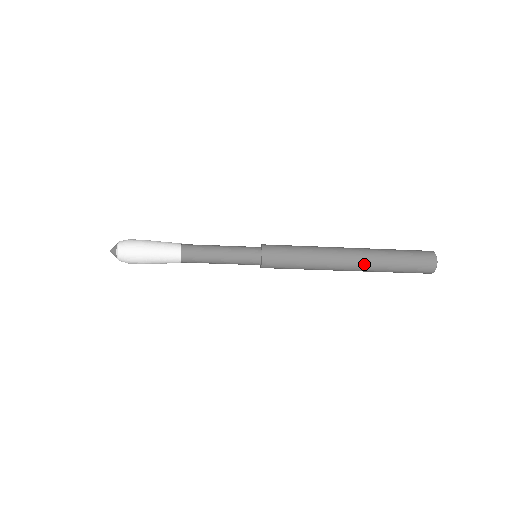
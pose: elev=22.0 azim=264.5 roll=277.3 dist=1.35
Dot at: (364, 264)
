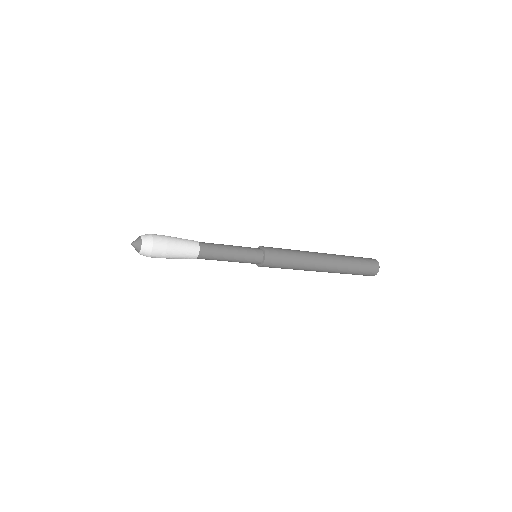
Dot at: (335, 264)
